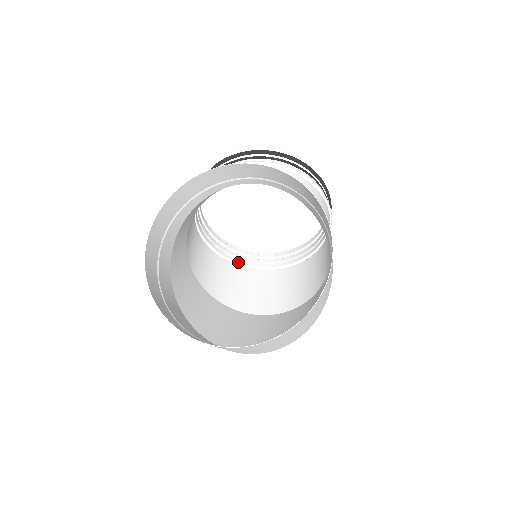
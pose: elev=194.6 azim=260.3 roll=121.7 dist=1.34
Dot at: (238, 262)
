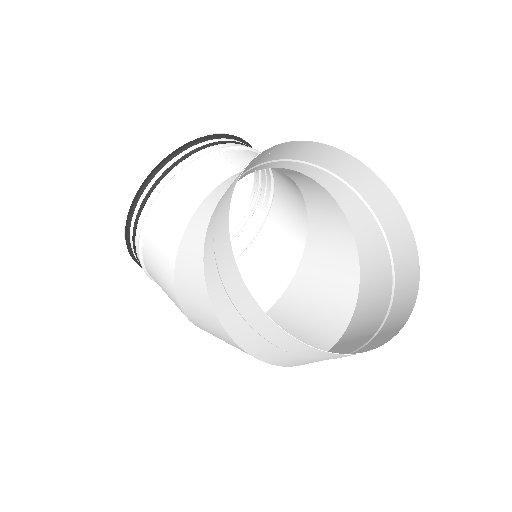
Dot at: occluded
